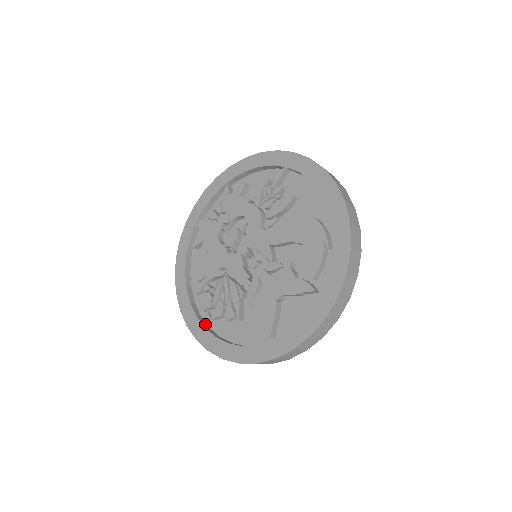
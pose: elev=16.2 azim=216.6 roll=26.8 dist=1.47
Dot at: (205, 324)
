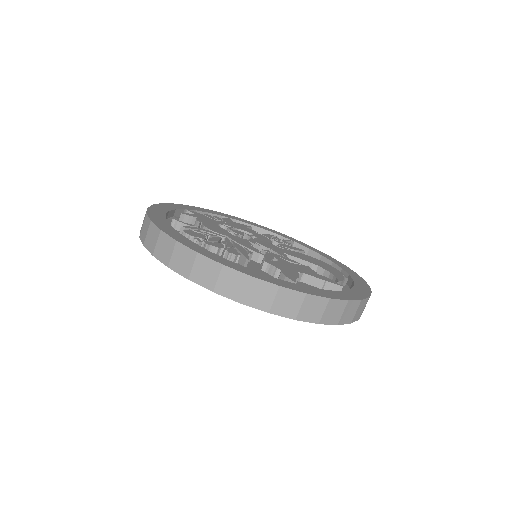
Dot at: occluded
